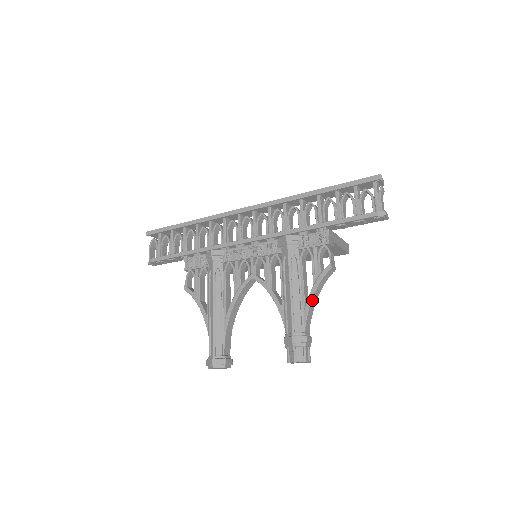
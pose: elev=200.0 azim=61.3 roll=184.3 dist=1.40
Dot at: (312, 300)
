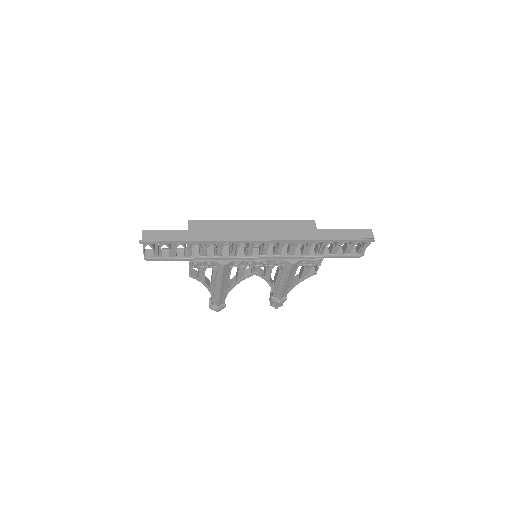
Dot at: occluded
